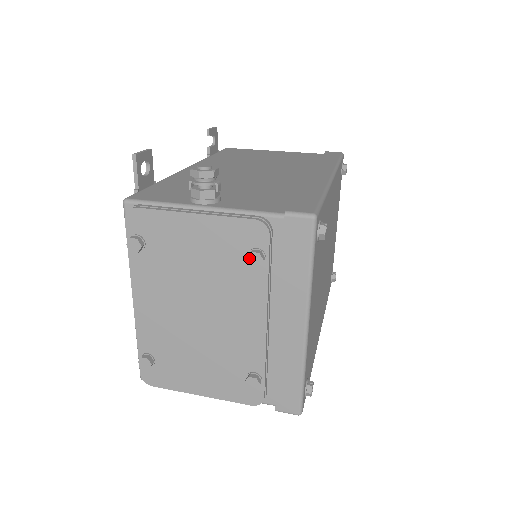
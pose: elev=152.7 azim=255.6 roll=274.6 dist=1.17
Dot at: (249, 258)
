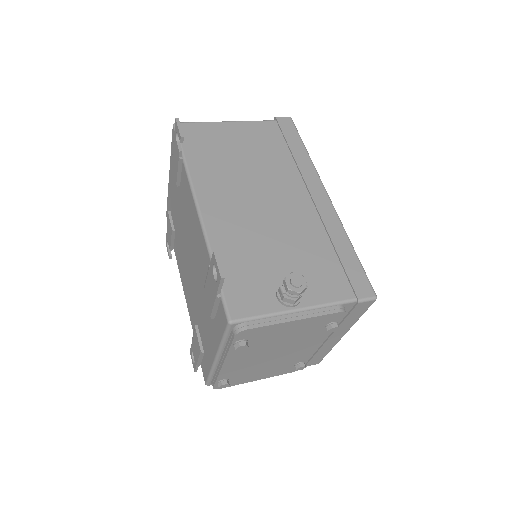
Dot at: (330, 330)
